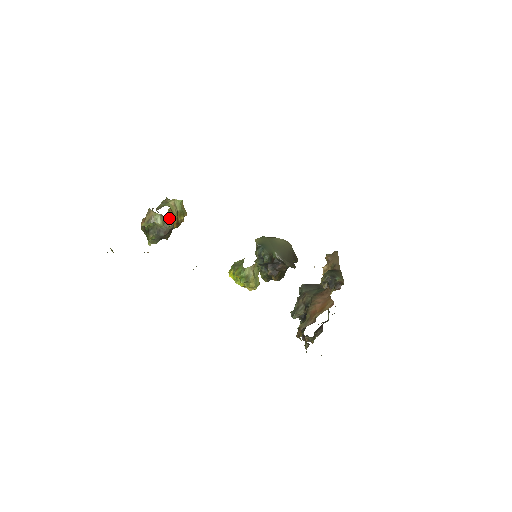
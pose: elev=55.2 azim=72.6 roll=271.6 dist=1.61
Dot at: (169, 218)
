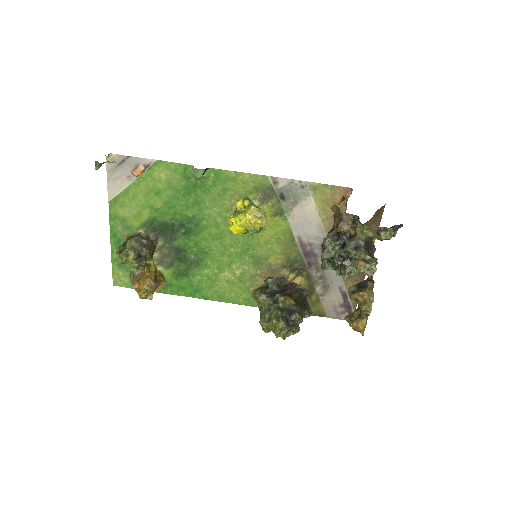
Dot at: occluded
